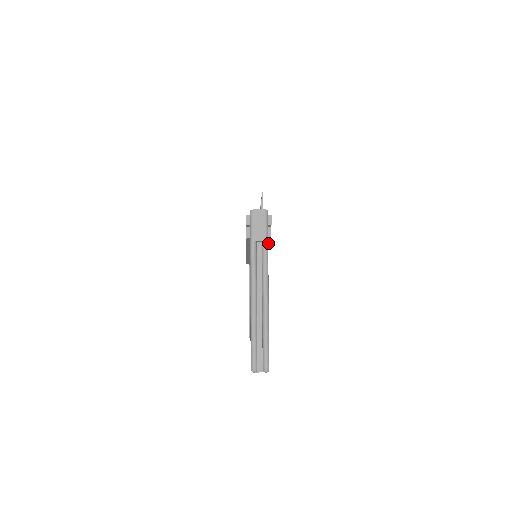
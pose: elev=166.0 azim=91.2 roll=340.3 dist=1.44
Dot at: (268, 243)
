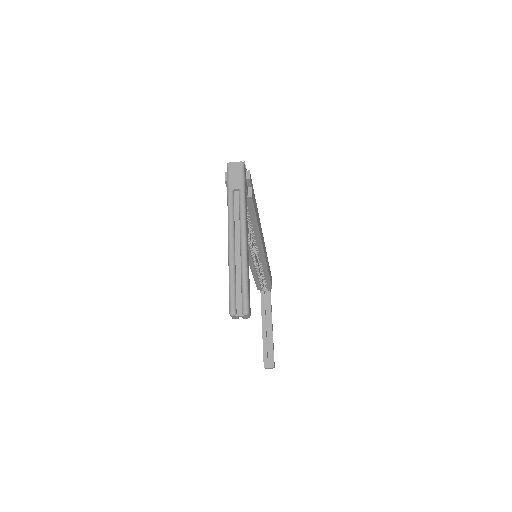
Dot at: (255, 214)
